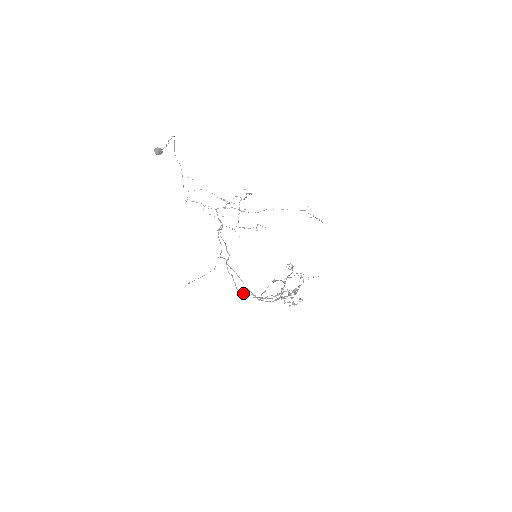
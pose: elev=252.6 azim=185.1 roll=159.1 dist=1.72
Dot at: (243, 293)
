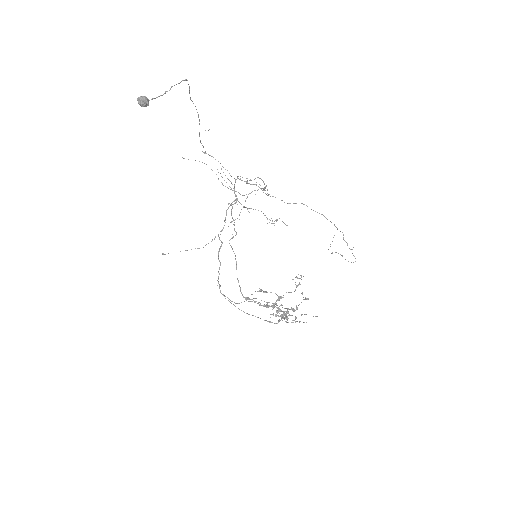
Dot at: (220, 291)
